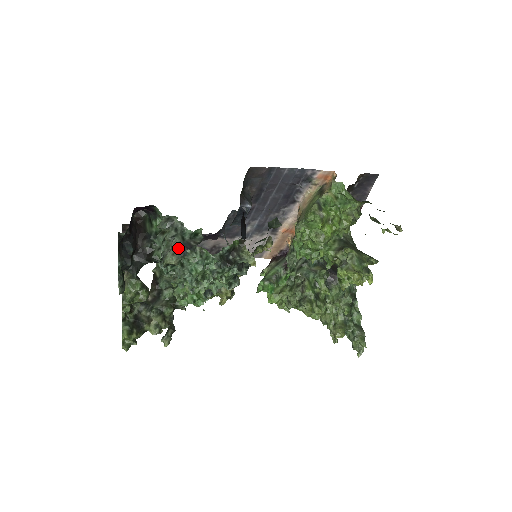
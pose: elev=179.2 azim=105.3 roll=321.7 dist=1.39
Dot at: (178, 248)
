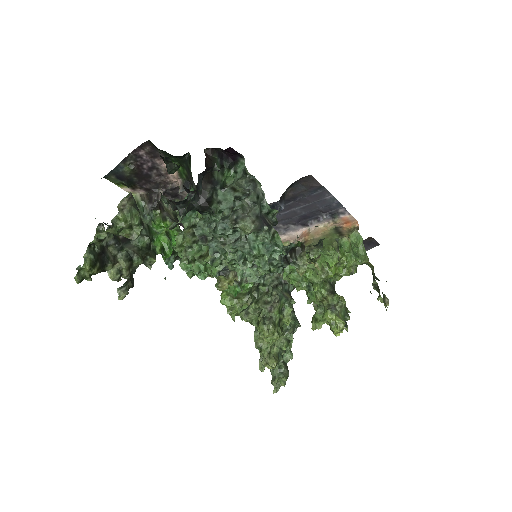
Dot at: (258, 218)
